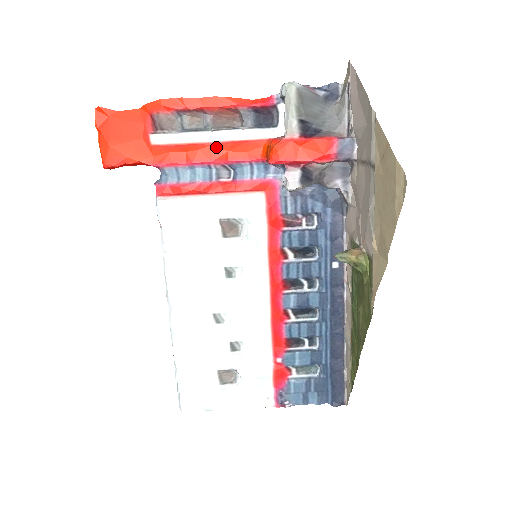
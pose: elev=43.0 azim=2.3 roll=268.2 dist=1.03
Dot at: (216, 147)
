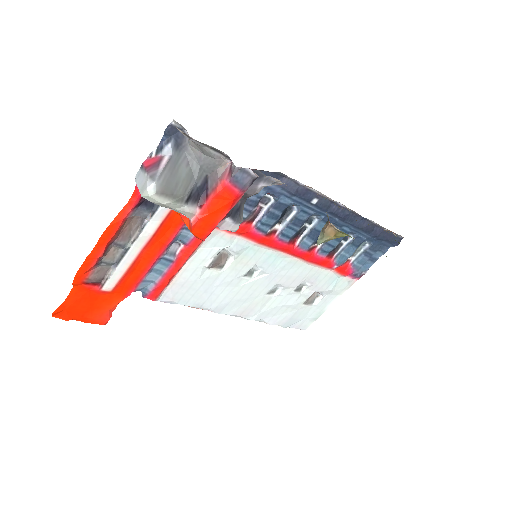
Dot at: (148, 248)
